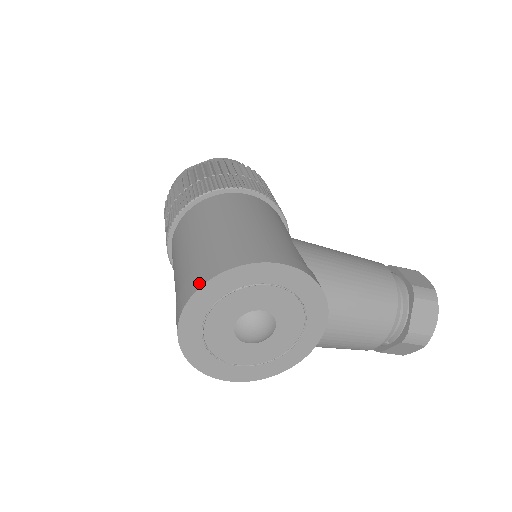
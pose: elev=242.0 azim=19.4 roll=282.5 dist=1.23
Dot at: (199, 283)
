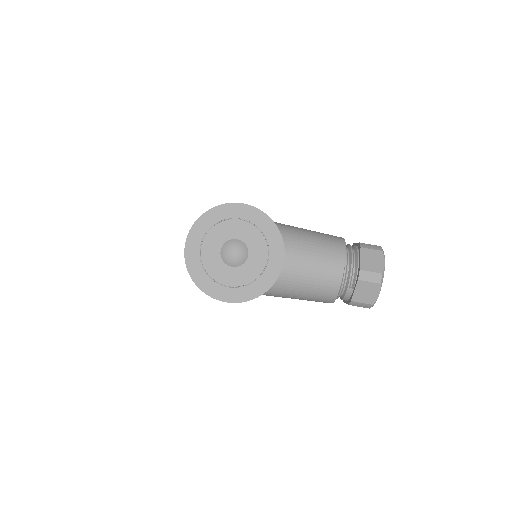
Dot at: (195, 222)
